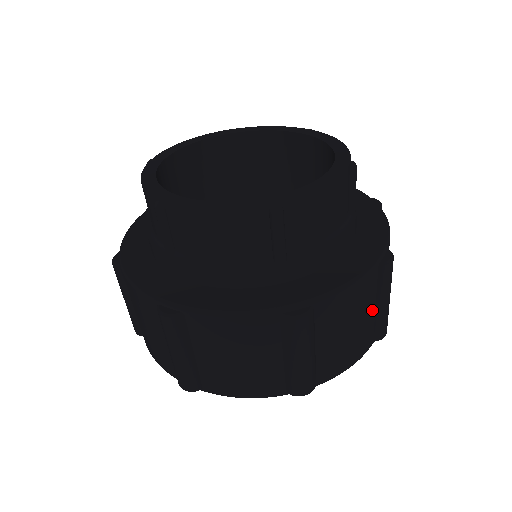
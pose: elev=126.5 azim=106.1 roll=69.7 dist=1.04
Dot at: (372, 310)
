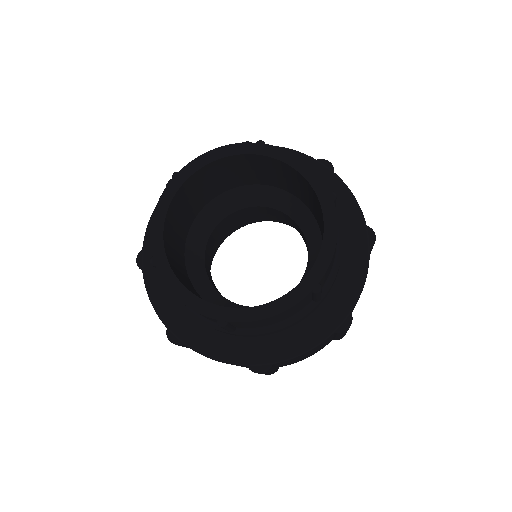
Dot at: occluded
